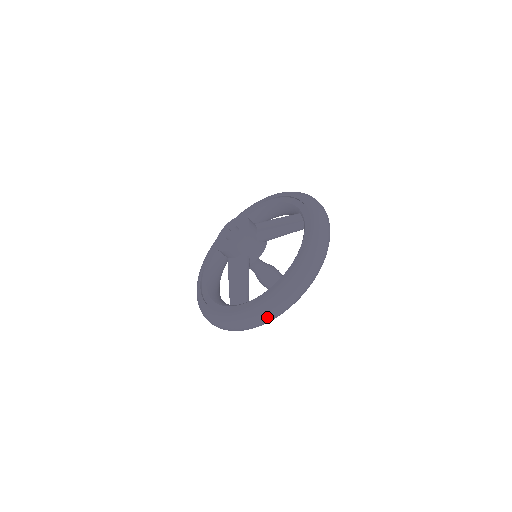
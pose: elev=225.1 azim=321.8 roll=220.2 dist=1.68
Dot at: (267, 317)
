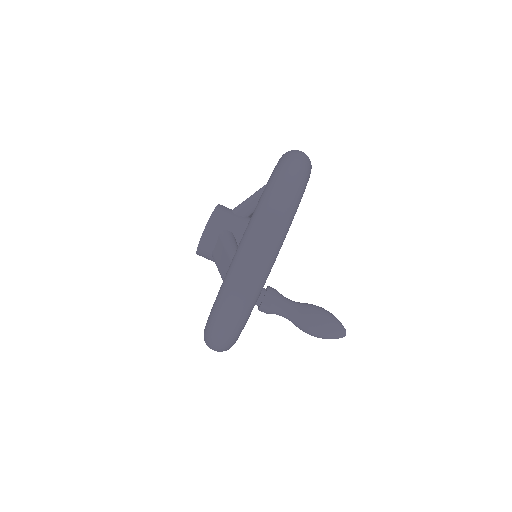
Dot at: (260, 242)
